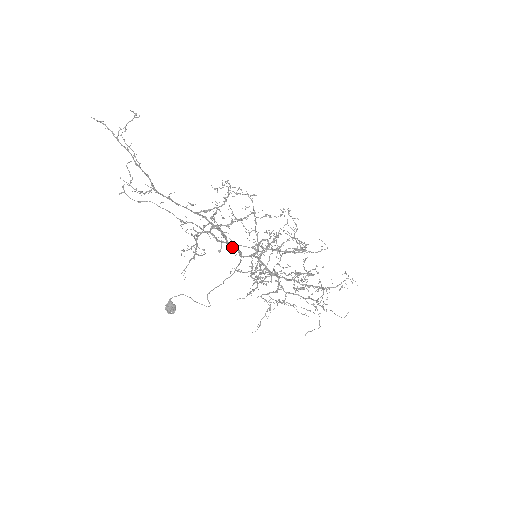
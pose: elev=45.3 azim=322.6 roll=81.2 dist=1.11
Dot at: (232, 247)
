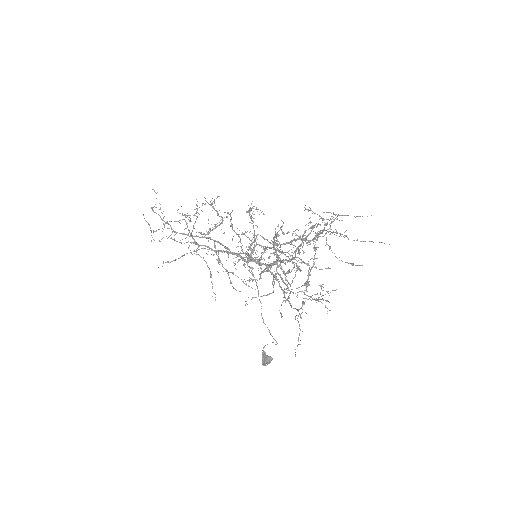
Dot at: occluded
